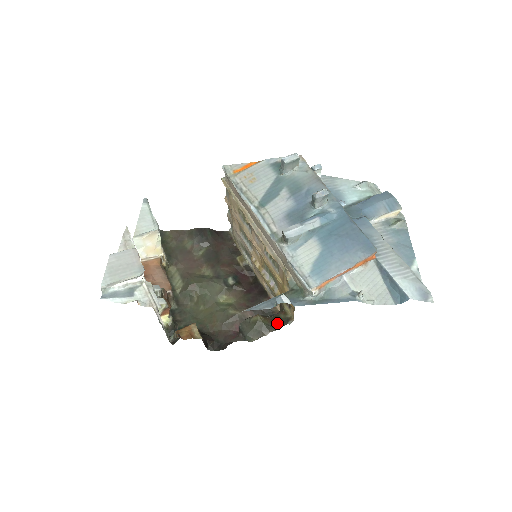
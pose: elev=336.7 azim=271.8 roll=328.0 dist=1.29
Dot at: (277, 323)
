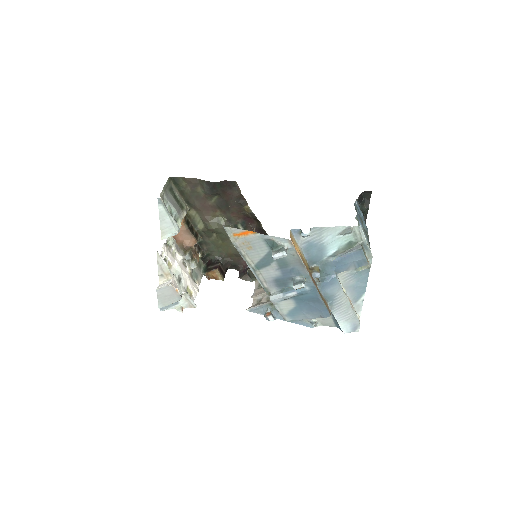
Dot at: occluded
